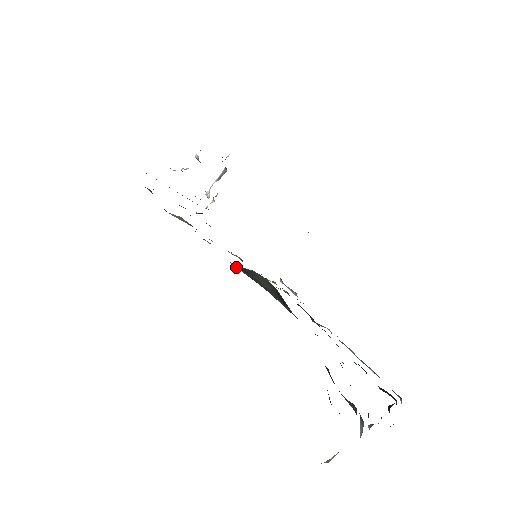
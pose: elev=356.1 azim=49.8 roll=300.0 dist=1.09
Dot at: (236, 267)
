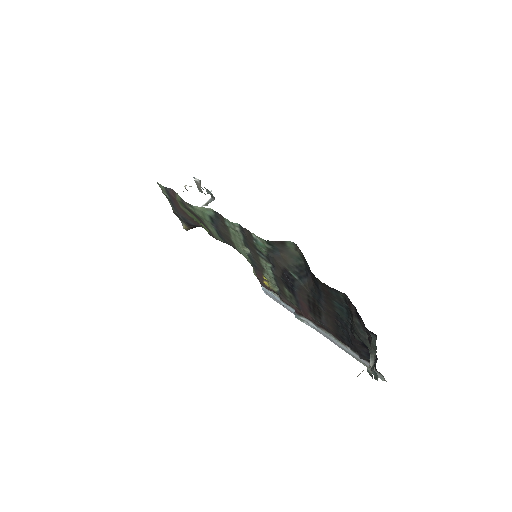
Dot at: (263, 247)
